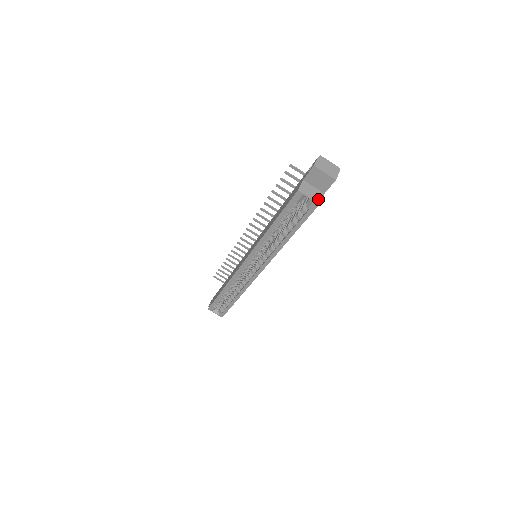
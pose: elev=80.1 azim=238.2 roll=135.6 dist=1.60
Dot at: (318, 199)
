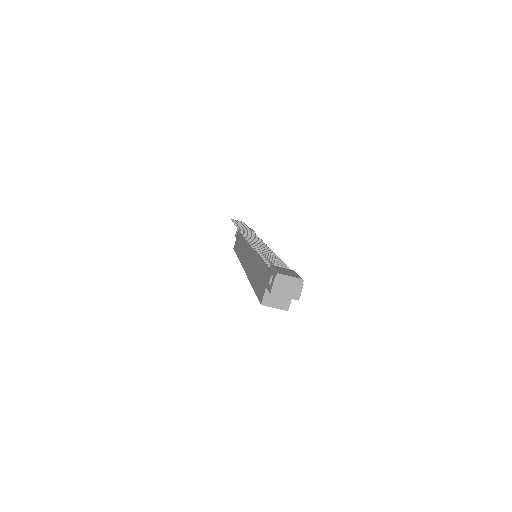
Dot at: (286, 305)
